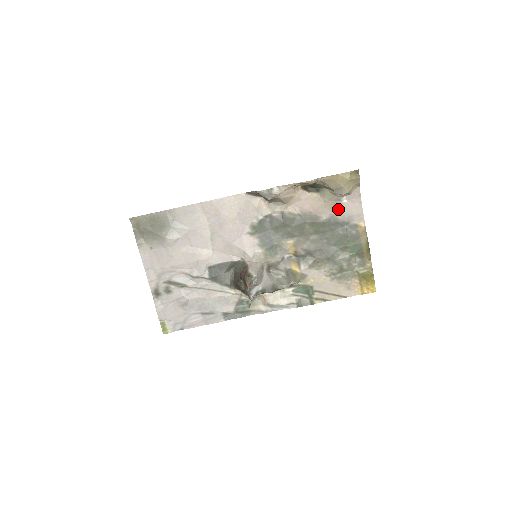
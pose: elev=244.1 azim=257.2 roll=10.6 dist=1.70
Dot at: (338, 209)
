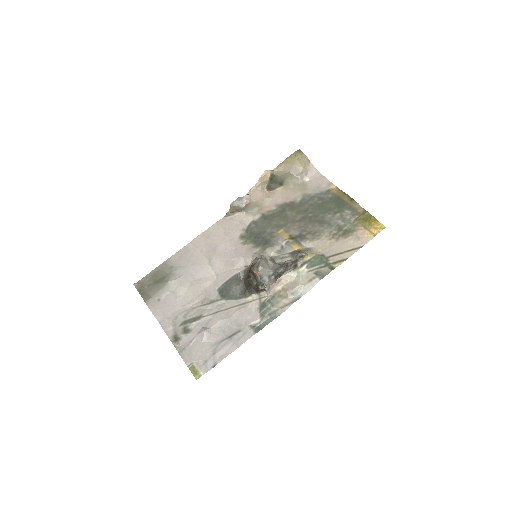
Dot at: (306, 188)
